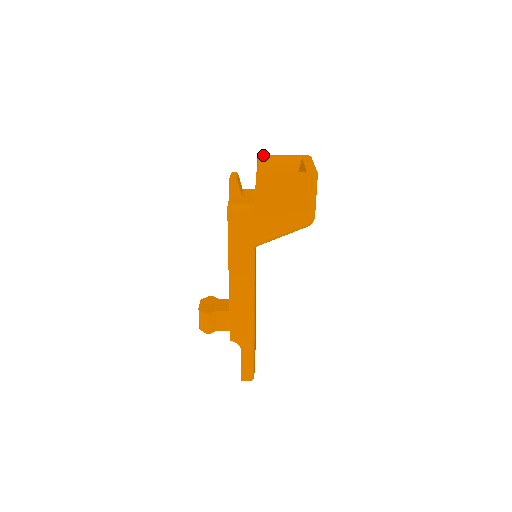
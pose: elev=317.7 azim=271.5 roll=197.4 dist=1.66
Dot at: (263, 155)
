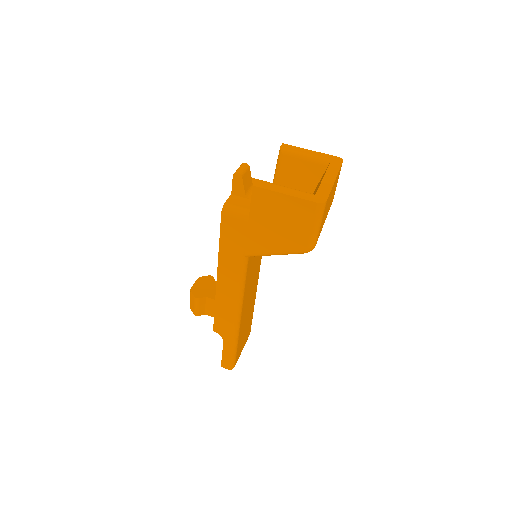
Dot at: (287, 146)
